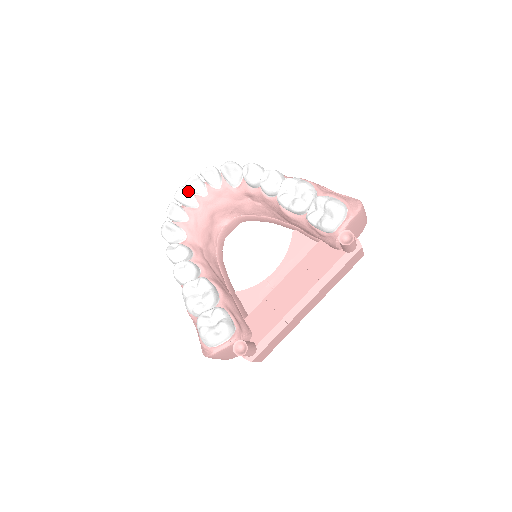
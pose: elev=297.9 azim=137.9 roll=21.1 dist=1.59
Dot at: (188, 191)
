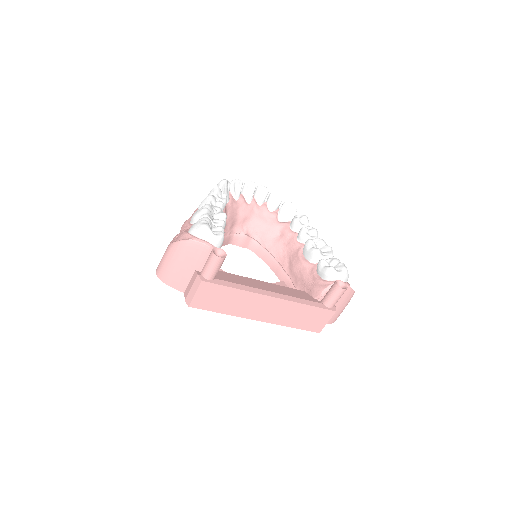
Dot at: (255, 190)
